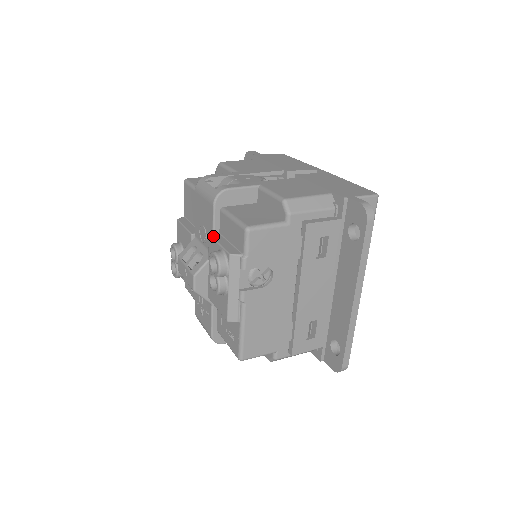
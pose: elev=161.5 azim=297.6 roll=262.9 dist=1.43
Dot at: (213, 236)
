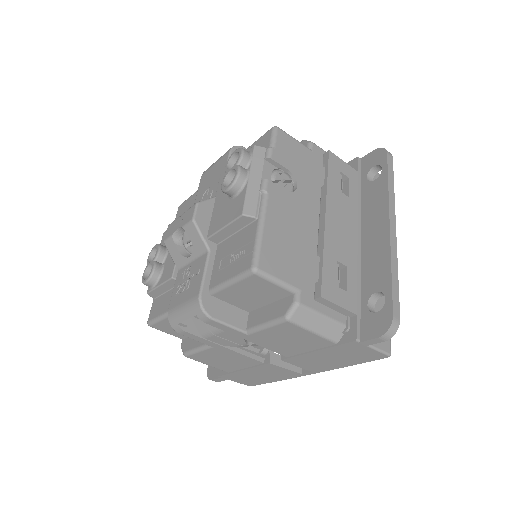
Dot at: occluded
